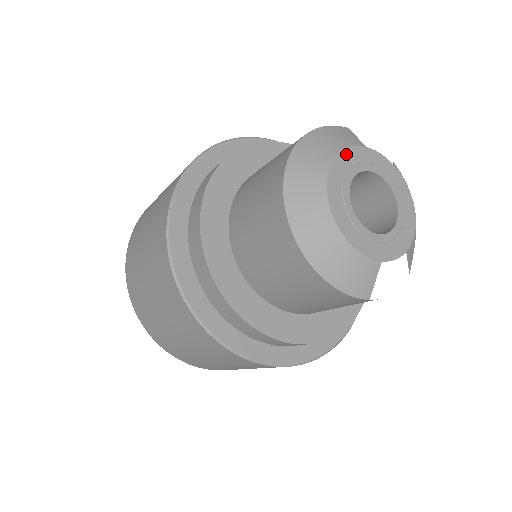
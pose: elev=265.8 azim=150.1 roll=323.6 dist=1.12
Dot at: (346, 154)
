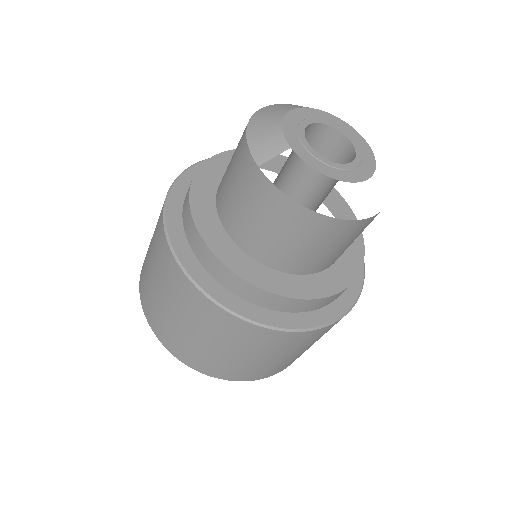
Dot at: (343, 123)
